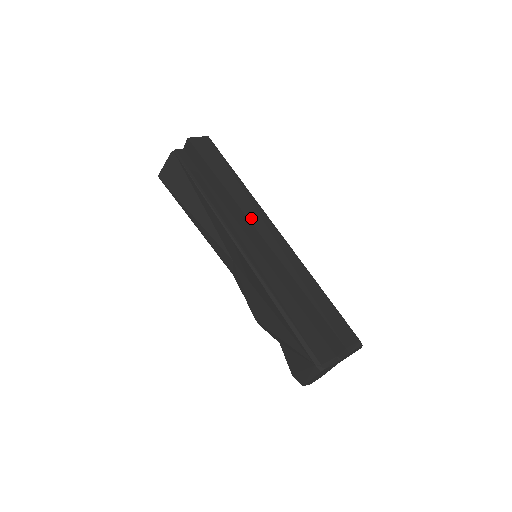
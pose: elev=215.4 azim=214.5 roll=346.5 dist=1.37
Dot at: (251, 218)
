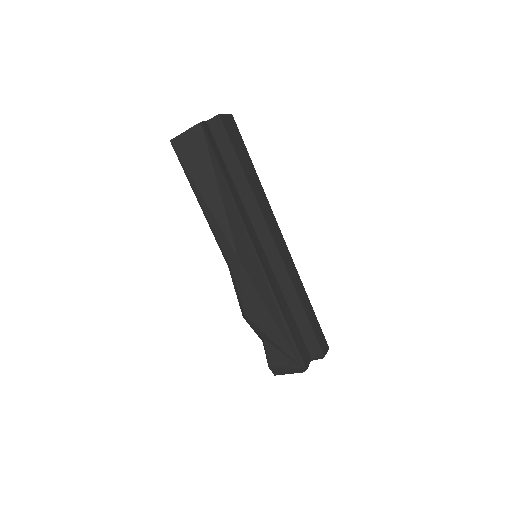
Dot at: (269, 226)
